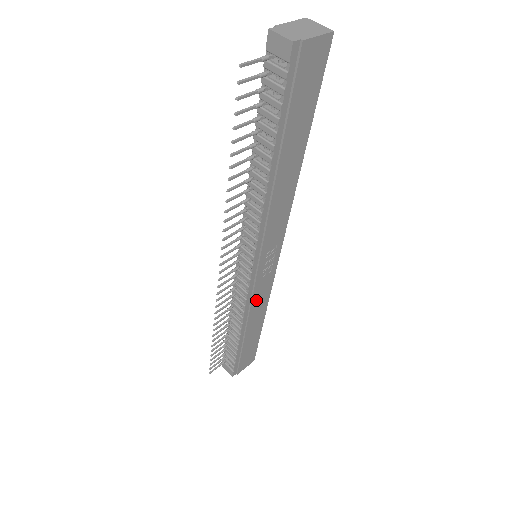
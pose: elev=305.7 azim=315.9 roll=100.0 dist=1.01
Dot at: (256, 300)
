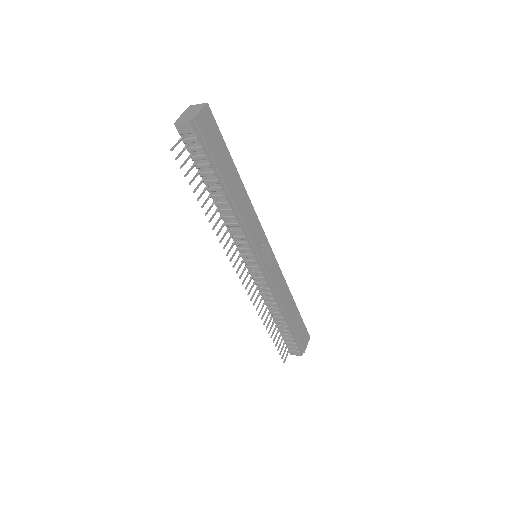
Dot at: (276, 286)
